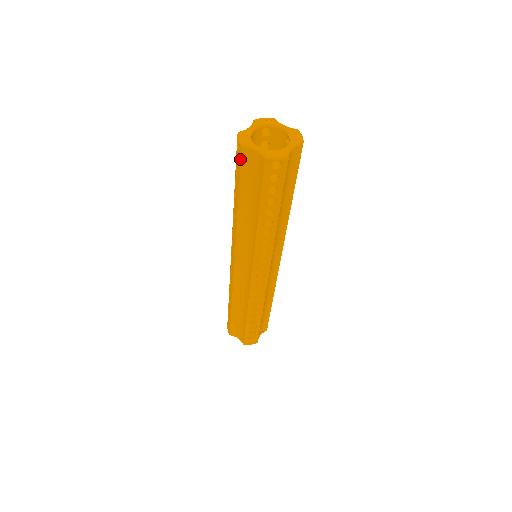
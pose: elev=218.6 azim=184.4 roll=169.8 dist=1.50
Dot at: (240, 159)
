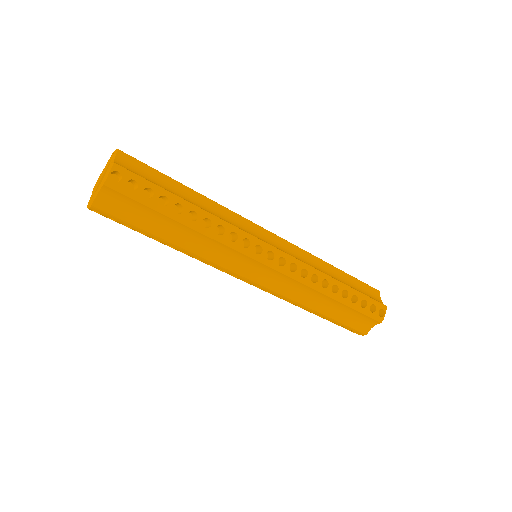
Dot at: occluded
